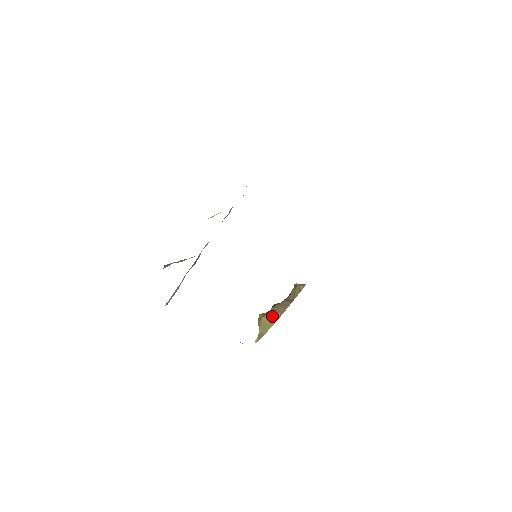
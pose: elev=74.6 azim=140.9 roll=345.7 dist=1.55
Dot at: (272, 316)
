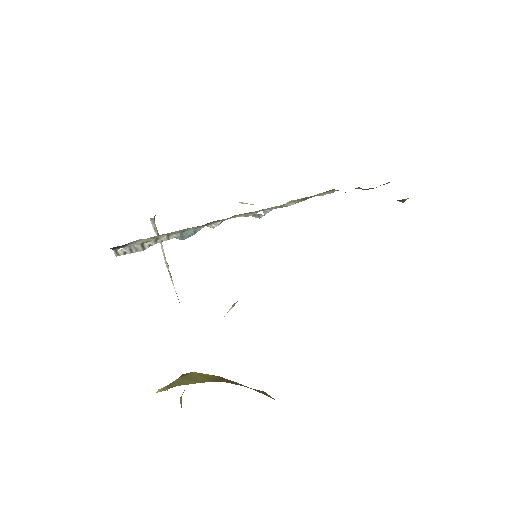
Dot at: (208, 376)
